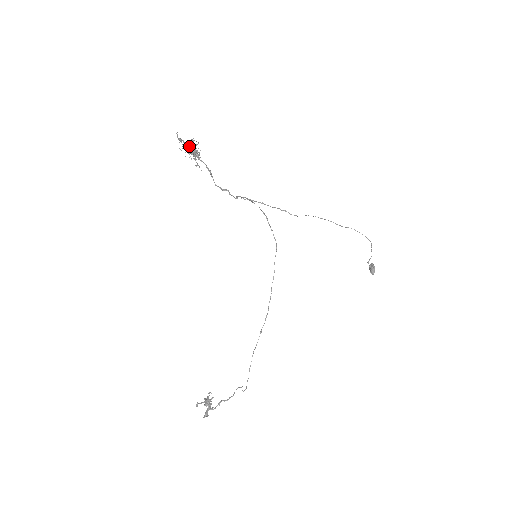
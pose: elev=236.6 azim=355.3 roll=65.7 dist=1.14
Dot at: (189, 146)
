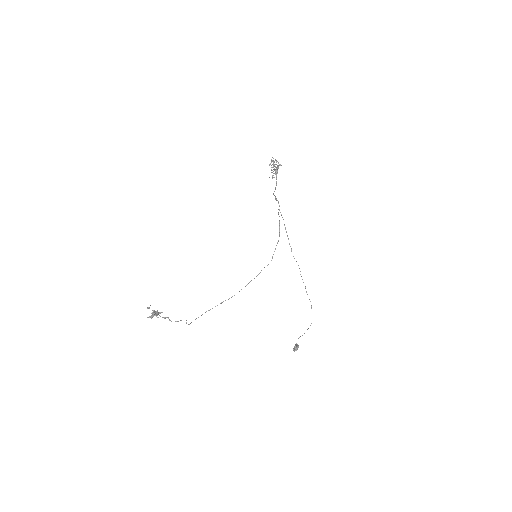
Dot at: (279, 164)
